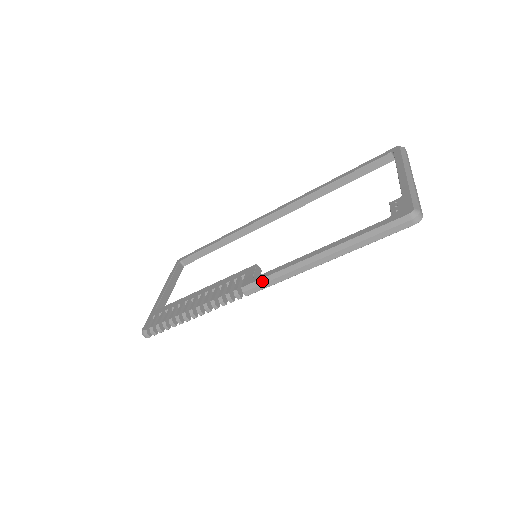
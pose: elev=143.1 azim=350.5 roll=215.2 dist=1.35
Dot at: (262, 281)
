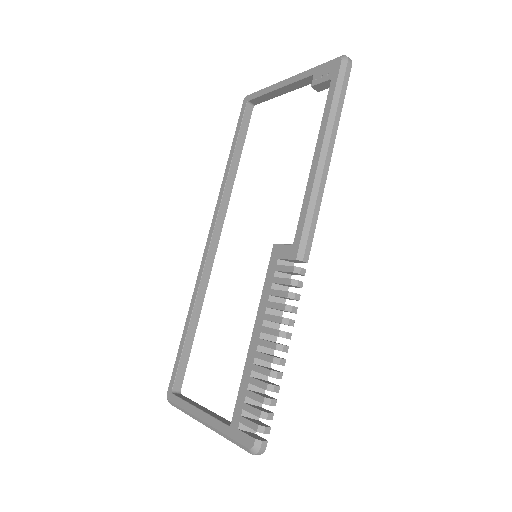
Dot at: (306, 230)
